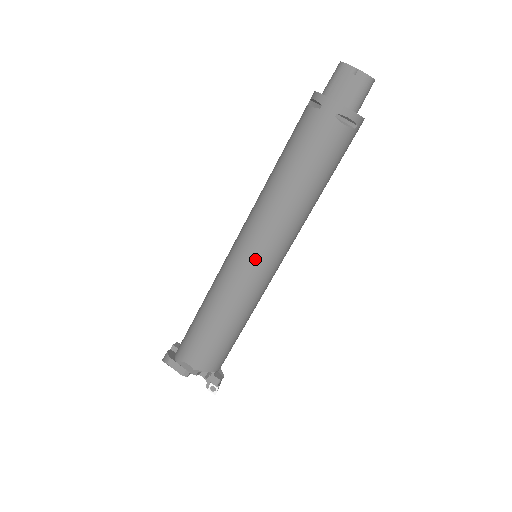
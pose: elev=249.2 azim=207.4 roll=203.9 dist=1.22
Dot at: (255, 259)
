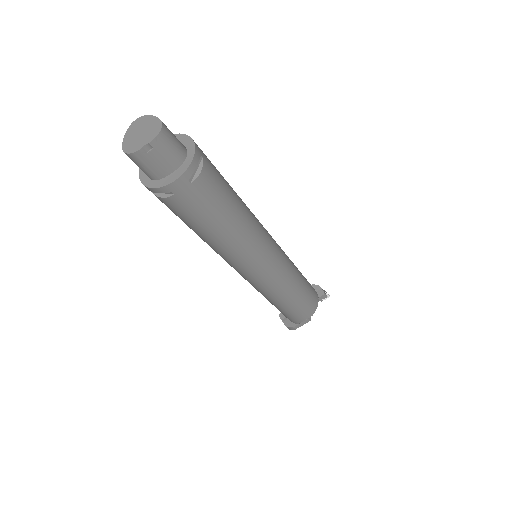
Dot at: (268, 268)
